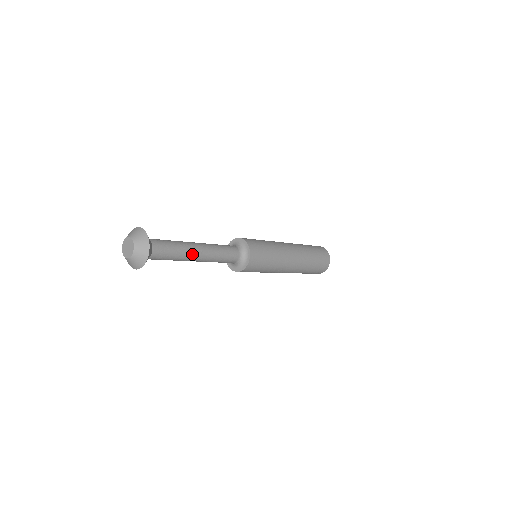
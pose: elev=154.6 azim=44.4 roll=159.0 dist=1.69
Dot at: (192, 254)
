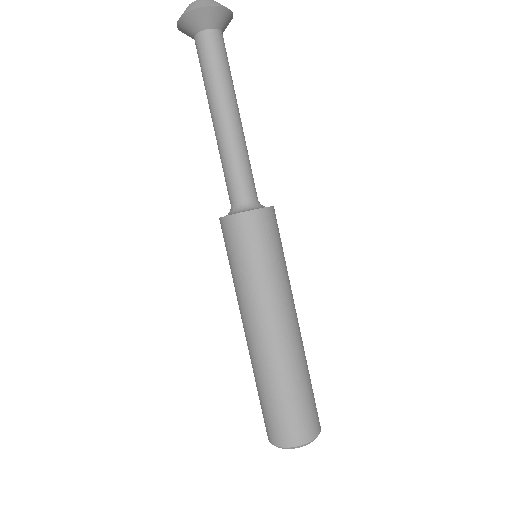
Dot at: (234, 102)
